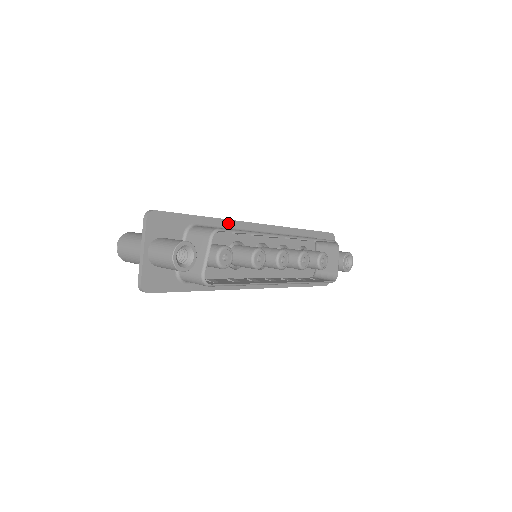
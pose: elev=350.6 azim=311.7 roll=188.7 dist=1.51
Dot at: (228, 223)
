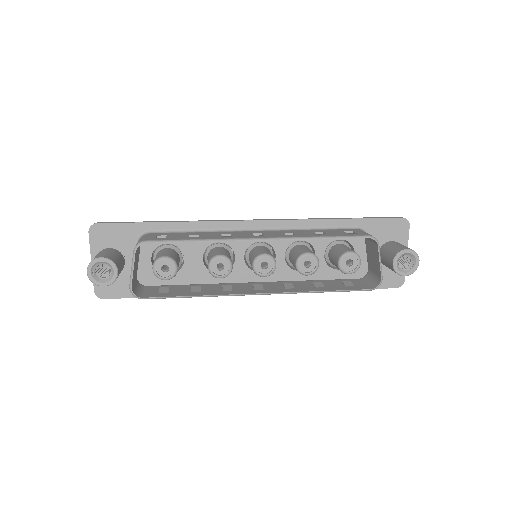
Dot at: (197, 225)
